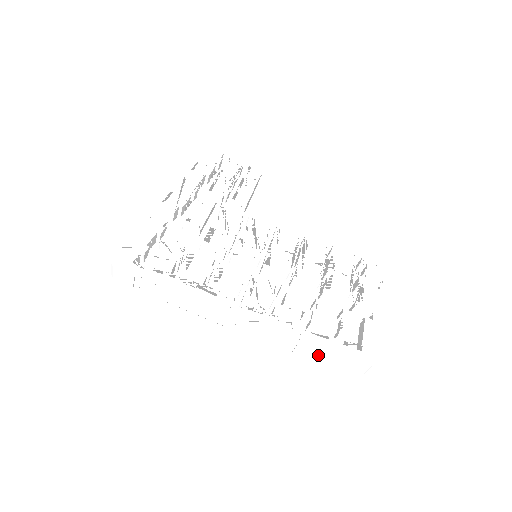
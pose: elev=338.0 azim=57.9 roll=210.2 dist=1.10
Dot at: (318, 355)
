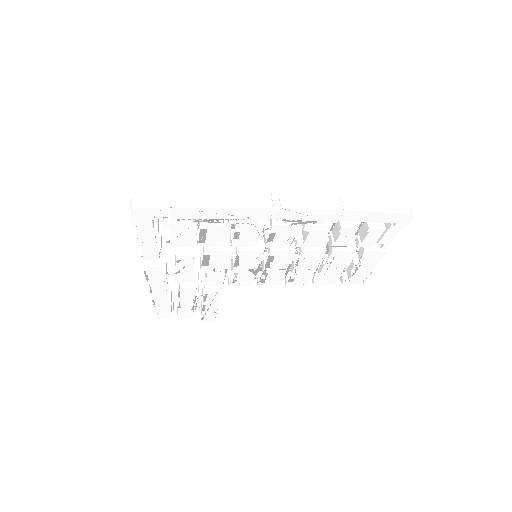
Dot at: (364, 204)
